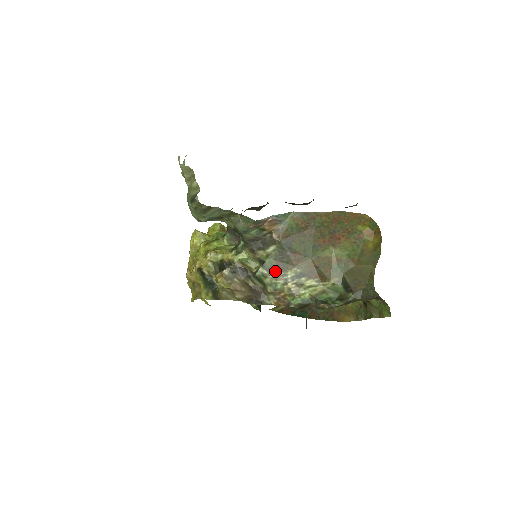
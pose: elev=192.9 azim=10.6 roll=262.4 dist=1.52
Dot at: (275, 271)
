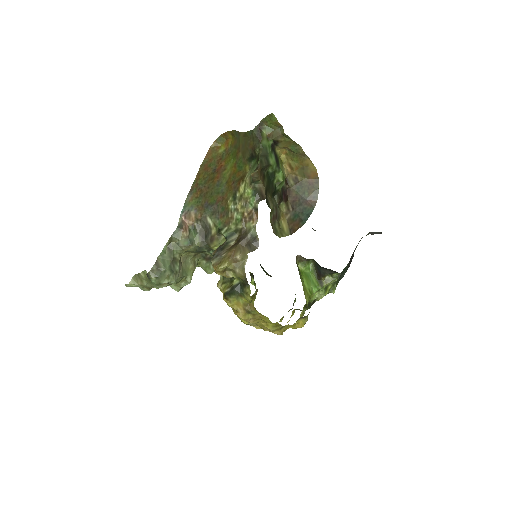
Dot at: (227, 220)
